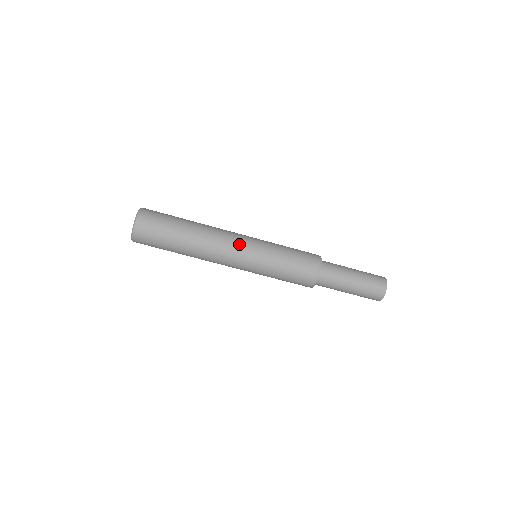
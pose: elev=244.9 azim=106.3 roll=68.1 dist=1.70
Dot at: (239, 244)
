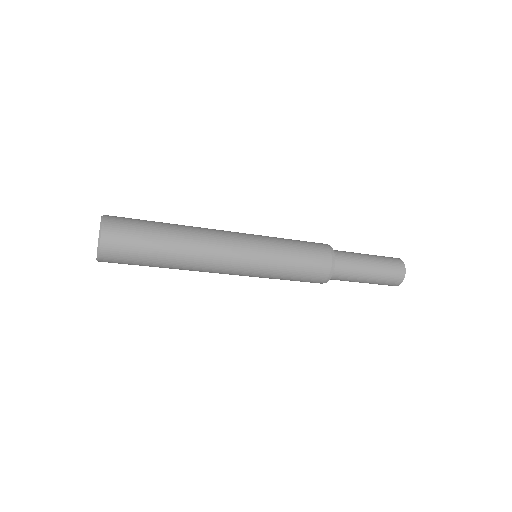
Dot at: (233, 271)
